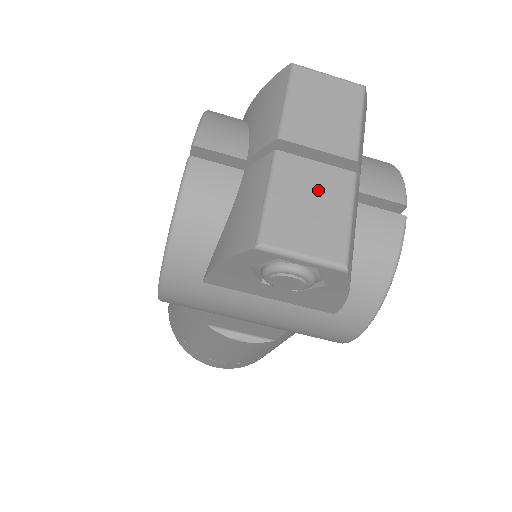
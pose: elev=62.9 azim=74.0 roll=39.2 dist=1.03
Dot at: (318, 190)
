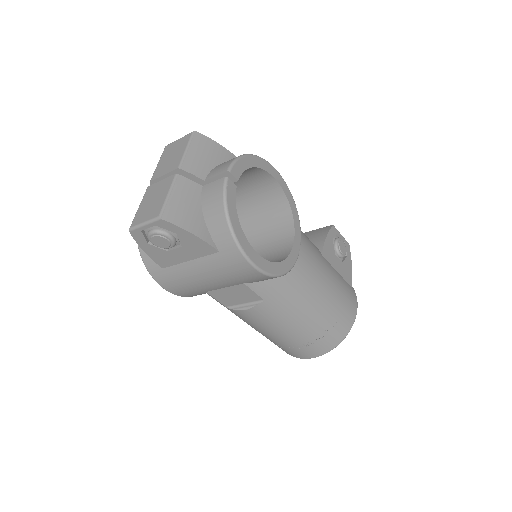
Dot at: (158, 192)
